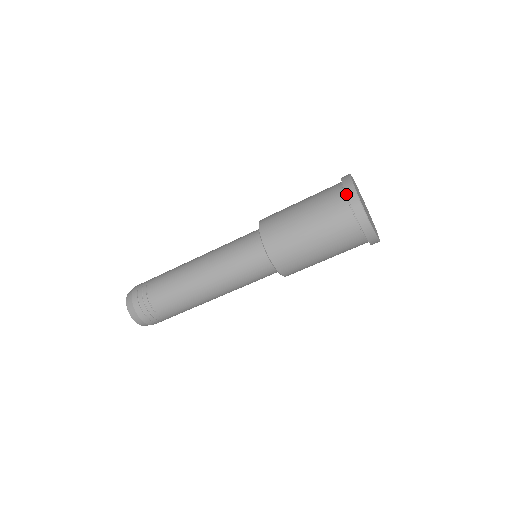
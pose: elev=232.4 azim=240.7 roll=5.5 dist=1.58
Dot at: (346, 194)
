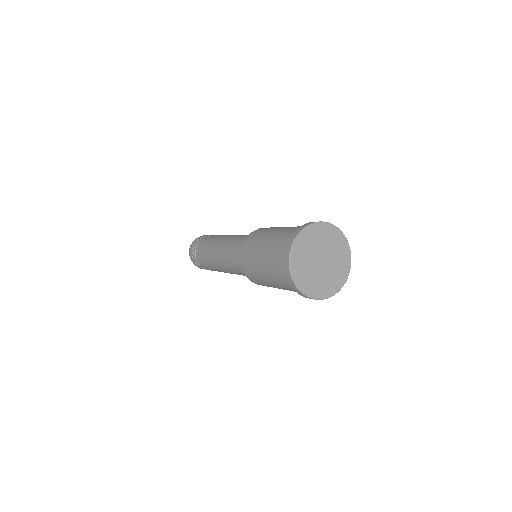
Dot at: occluded
